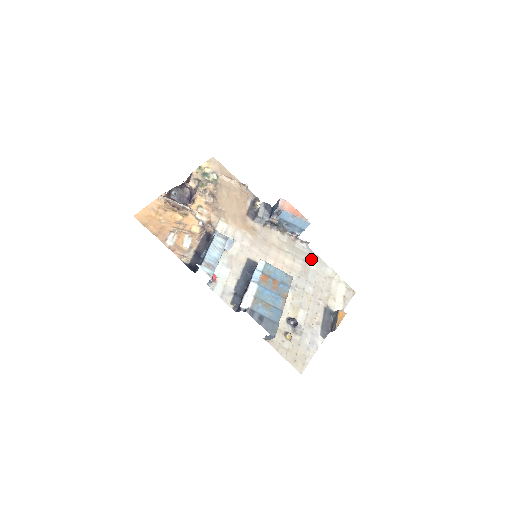
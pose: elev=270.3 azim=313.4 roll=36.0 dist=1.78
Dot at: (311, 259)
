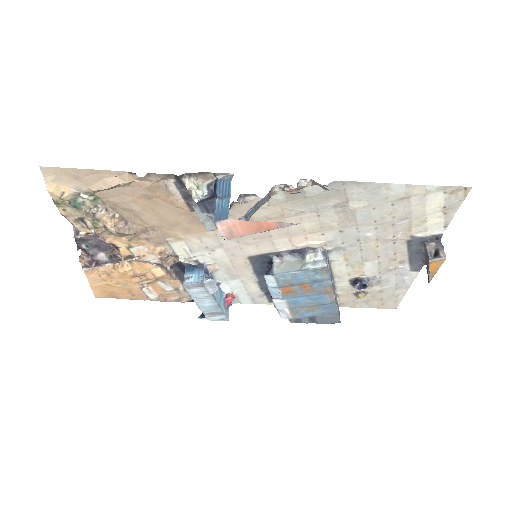
Dot at: (349, 195)
